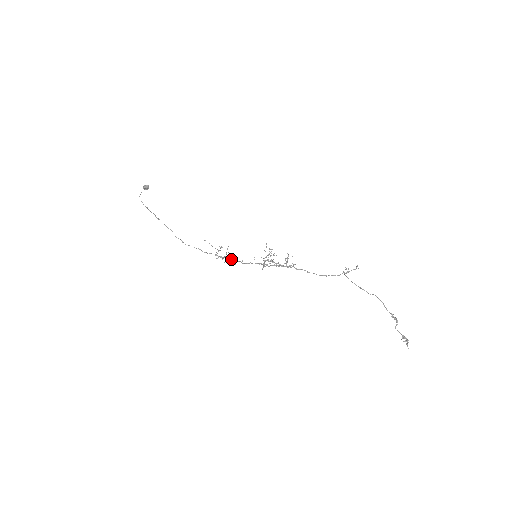
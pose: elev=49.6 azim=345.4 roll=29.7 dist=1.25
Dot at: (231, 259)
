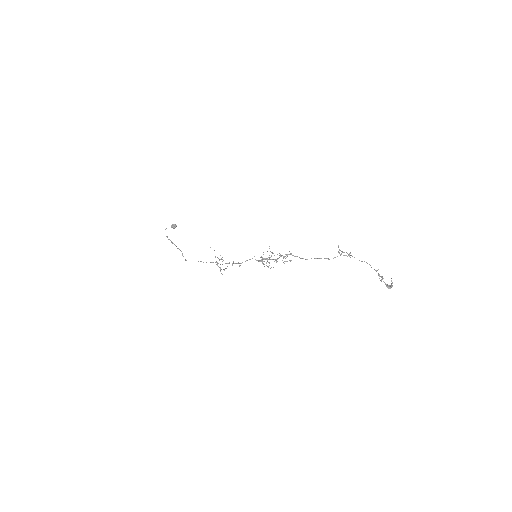
Dot at: occluded
